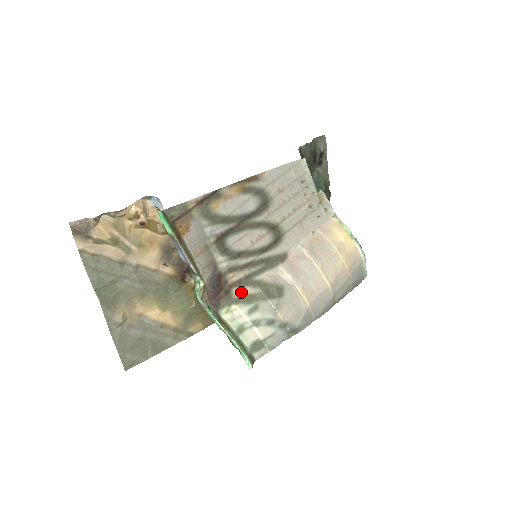
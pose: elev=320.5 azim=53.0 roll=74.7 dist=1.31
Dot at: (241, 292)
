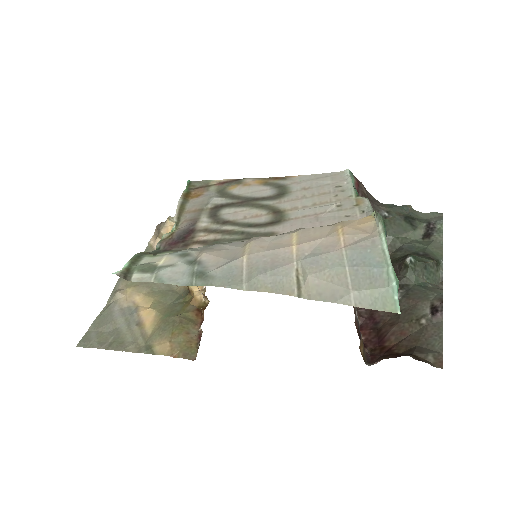
Dot at: occluded
